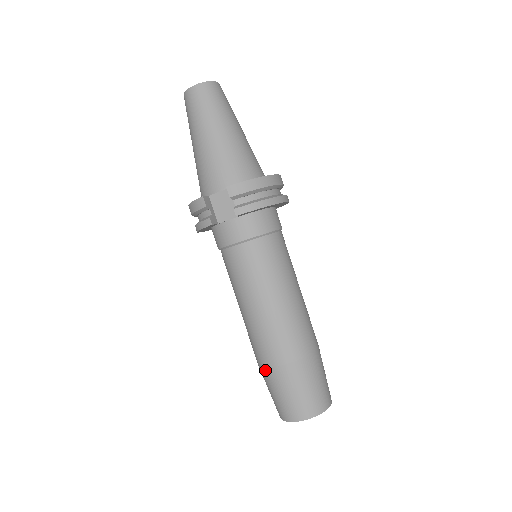
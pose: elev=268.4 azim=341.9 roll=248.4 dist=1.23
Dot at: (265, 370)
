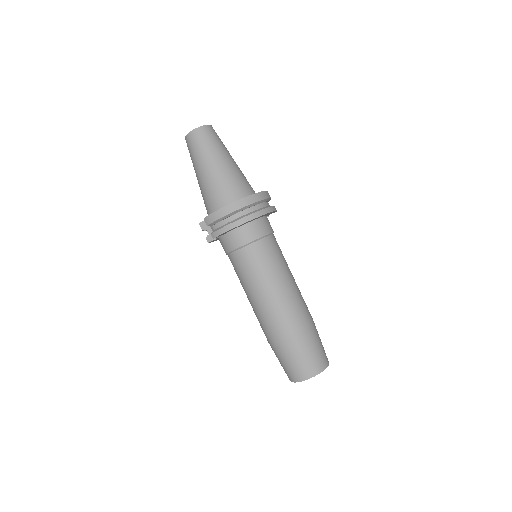
Dot at: occluded
